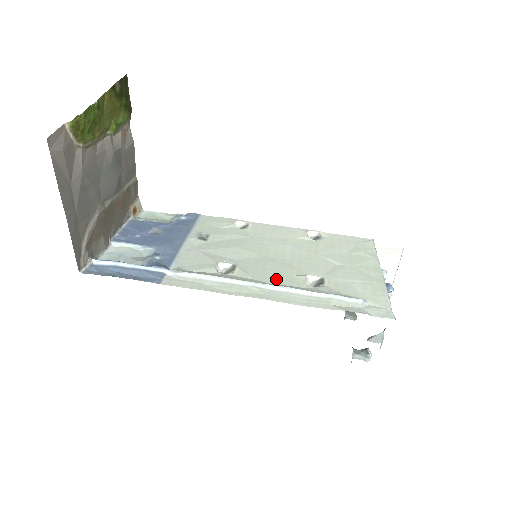
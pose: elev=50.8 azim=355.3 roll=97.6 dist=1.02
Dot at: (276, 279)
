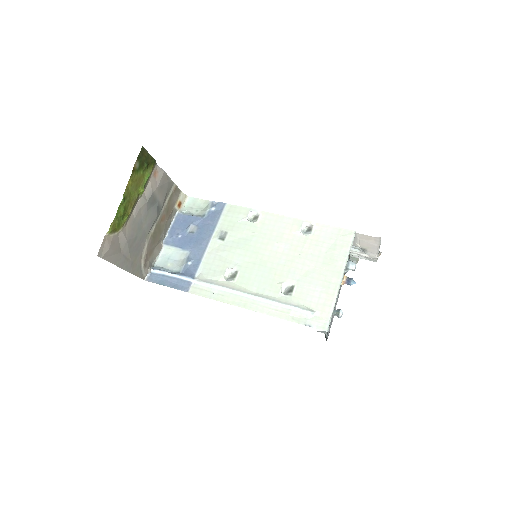
Dot at: (260, 287)
